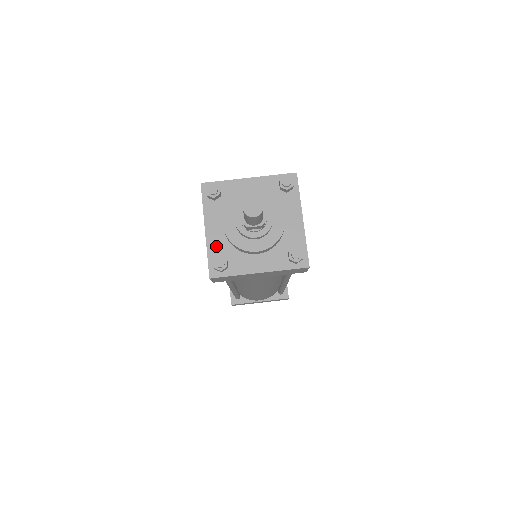
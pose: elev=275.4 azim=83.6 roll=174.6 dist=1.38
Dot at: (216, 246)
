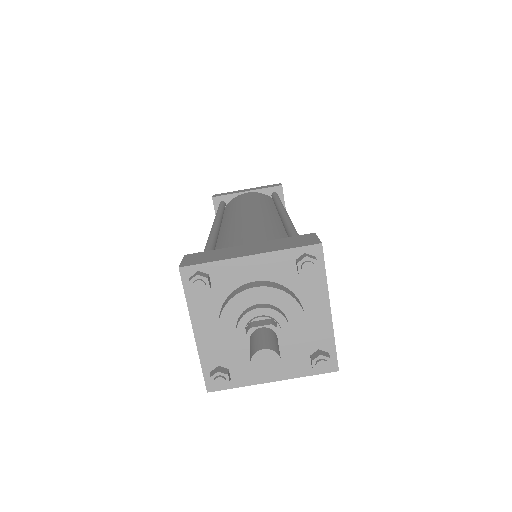
Dot at: (211, 353)
